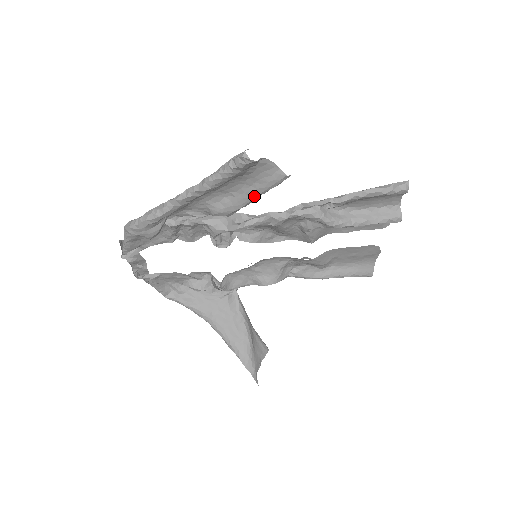
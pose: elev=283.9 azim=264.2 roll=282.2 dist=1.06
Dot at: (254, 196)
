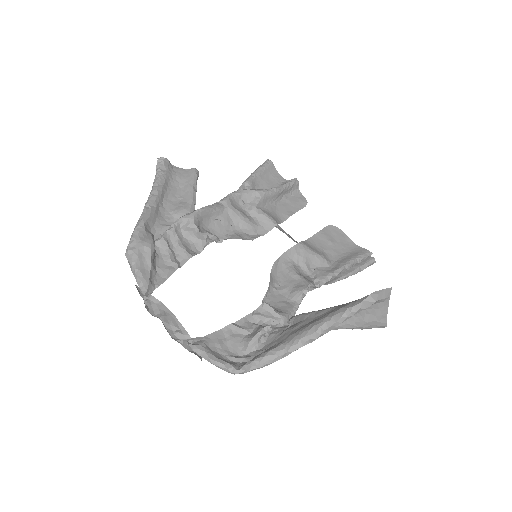
Dot at: (192, 189)
